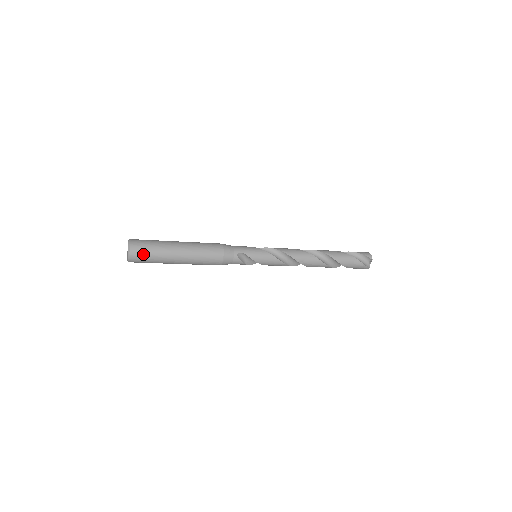
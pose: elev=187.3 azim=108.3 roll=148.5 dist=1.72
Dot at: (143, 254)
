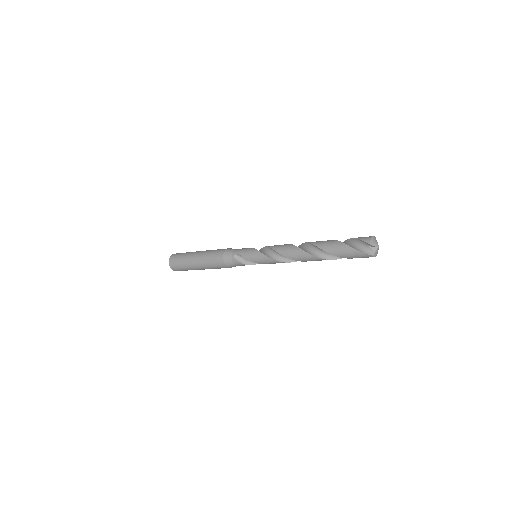
Dot at: (176, 263)
